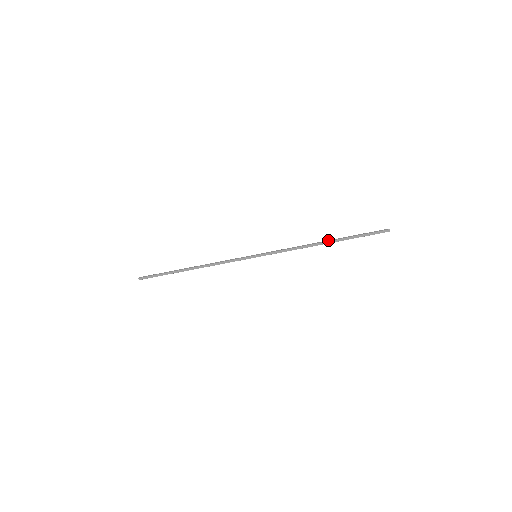
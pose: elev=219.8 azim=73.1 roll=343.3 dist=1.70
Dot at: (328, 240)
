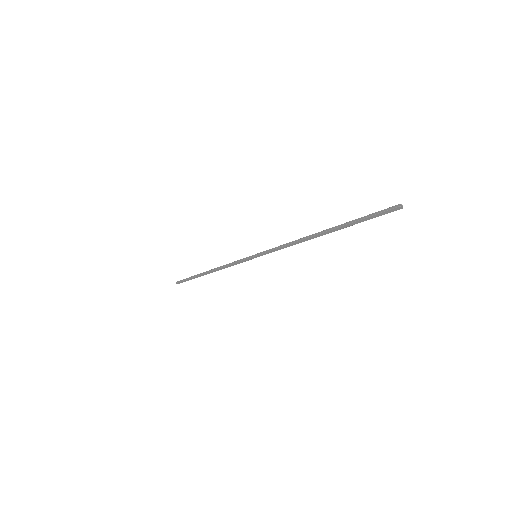
Dot at: (323, 230)
